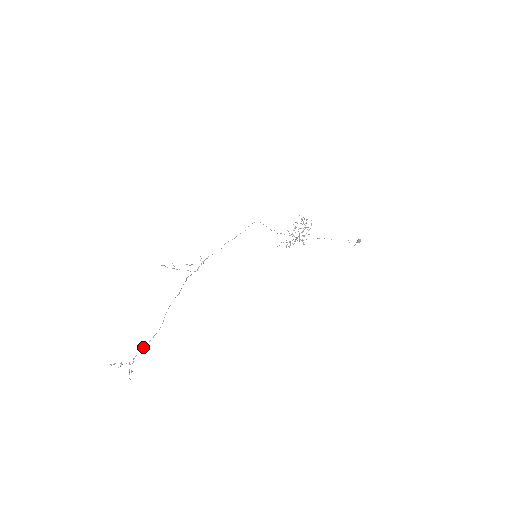
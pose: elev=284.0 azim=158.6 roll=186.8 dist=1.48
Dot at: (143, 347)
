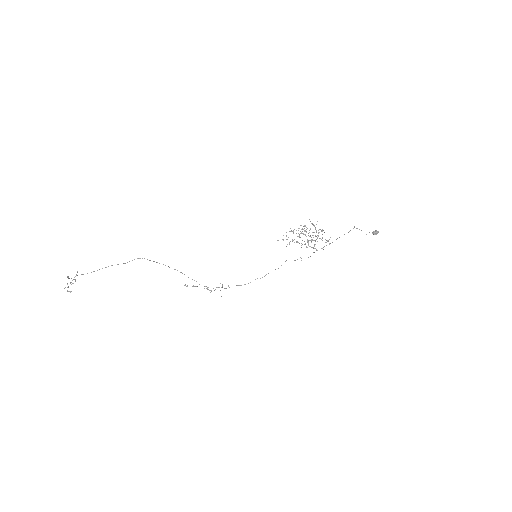
Dot at: (94, 271)
